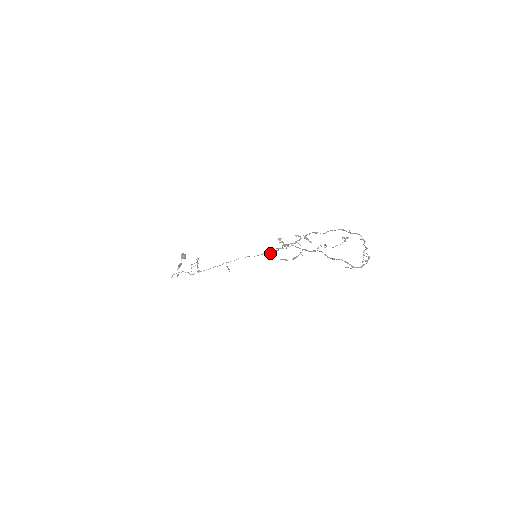
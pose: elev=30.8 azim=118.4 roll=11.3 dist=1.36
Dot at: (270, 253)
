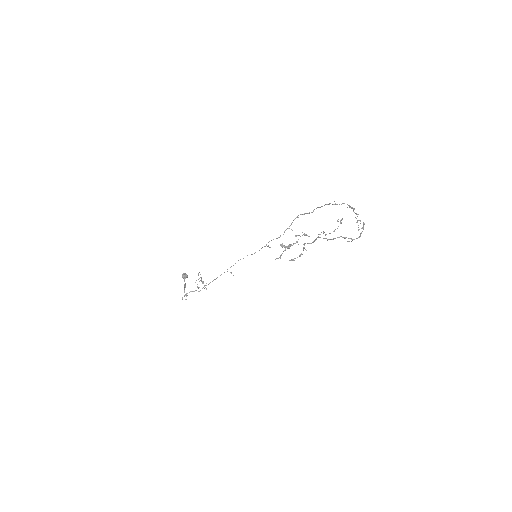
Dot at: occluded
